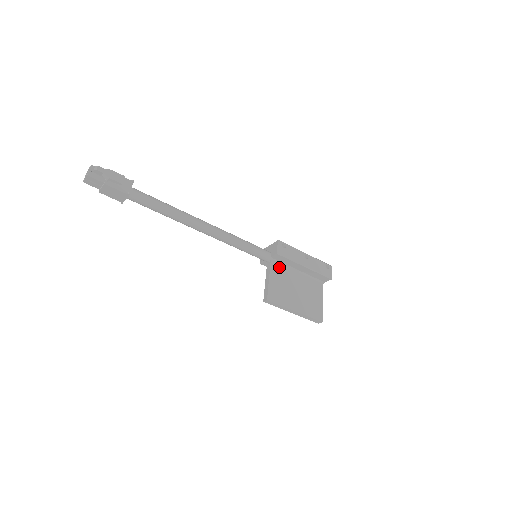
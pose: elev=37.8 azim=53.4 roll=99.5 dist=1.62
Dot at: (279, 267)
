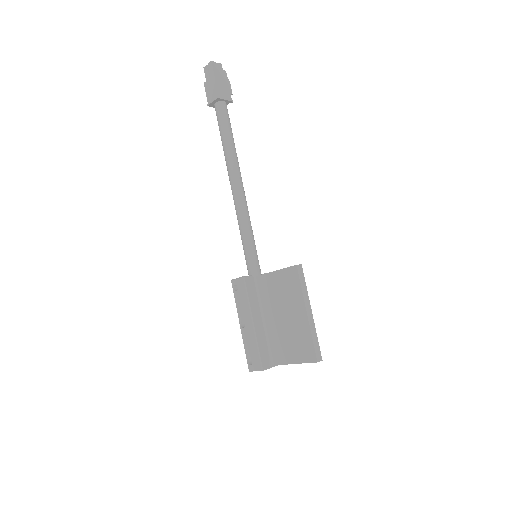
Dot at: occluded
